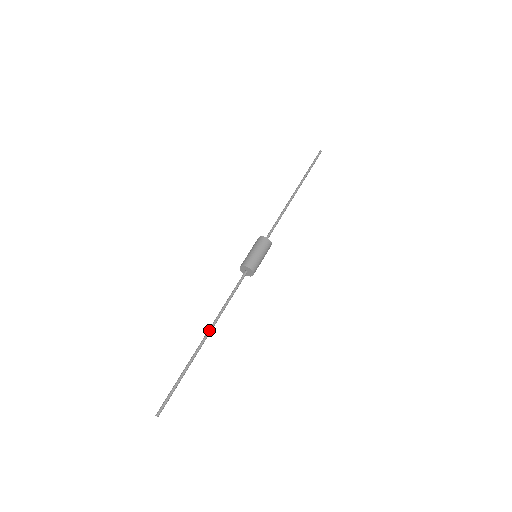
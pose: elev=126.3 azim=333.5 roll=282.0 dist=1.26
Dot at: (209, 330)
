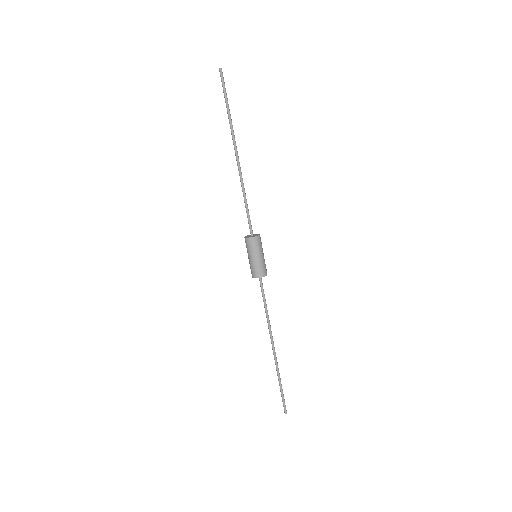
Dot at: (273, 343)
